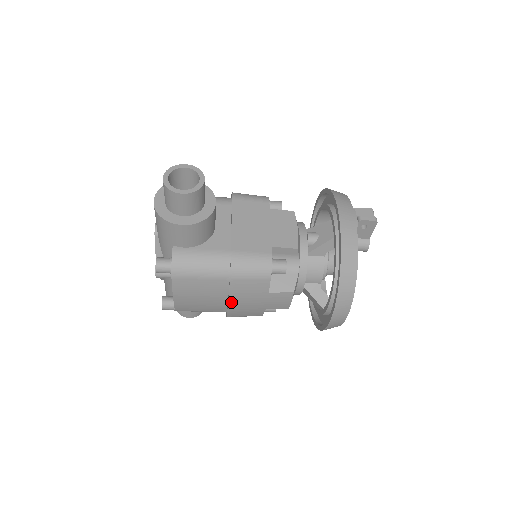
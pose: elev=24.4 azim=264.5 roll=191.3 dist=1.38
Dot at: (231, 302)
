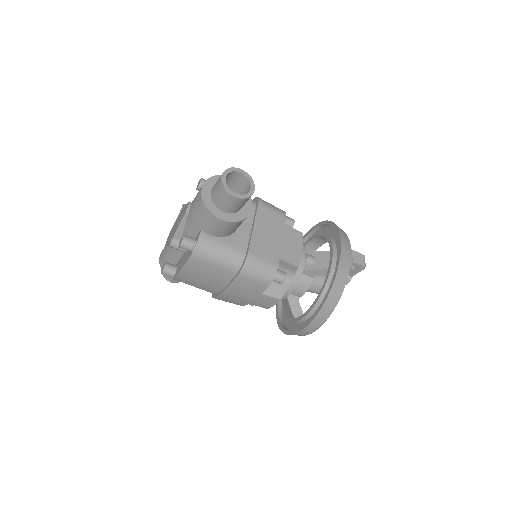
Dot at: (227, 290)
